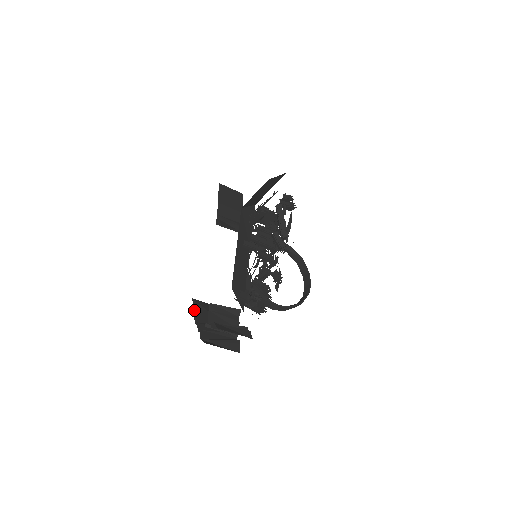
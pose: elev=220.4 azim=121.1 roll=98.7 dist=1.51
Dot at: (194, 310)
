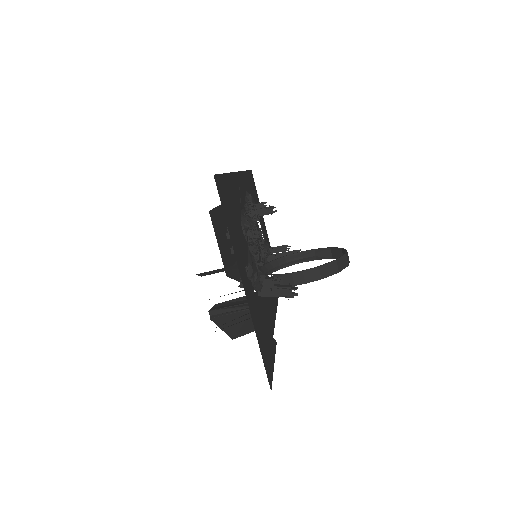
Dot at: occluded
